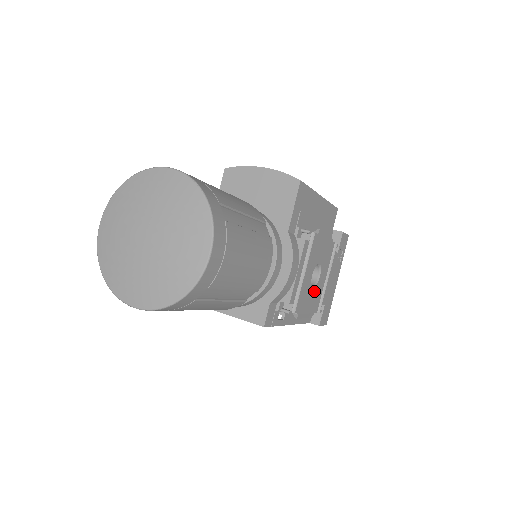
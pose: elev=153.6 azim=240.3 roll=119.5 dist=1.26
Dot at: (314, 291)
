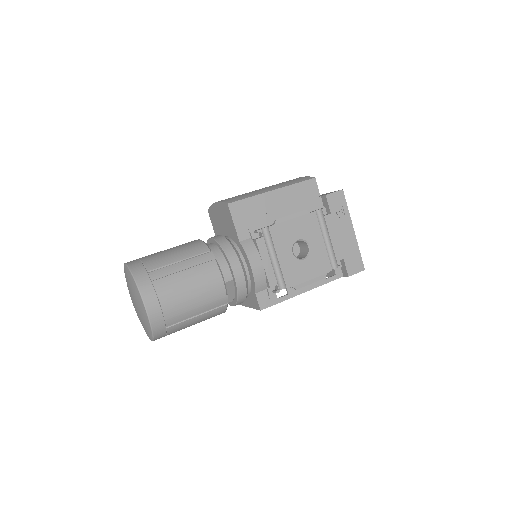
Dot at: (309, 260)
